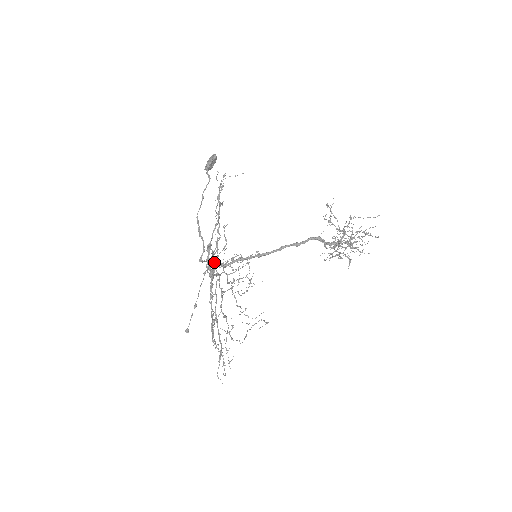
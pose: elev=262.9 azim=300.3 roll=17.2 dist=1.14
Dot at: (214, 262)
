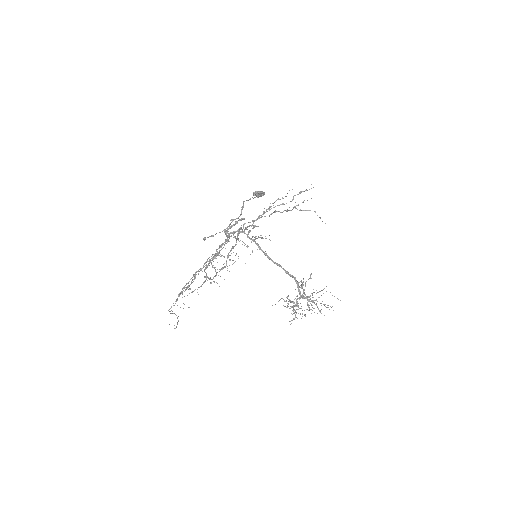
Dot at: (294, 207)
